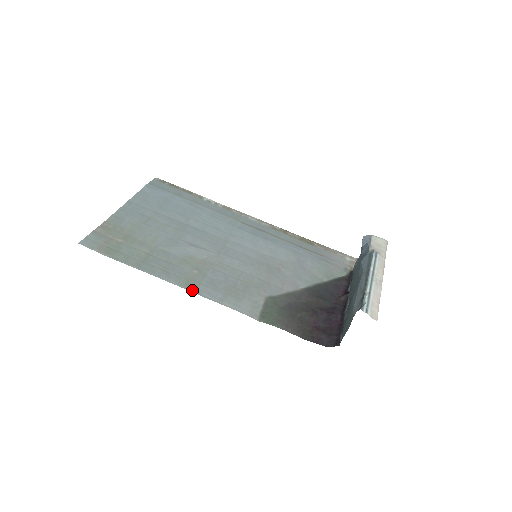
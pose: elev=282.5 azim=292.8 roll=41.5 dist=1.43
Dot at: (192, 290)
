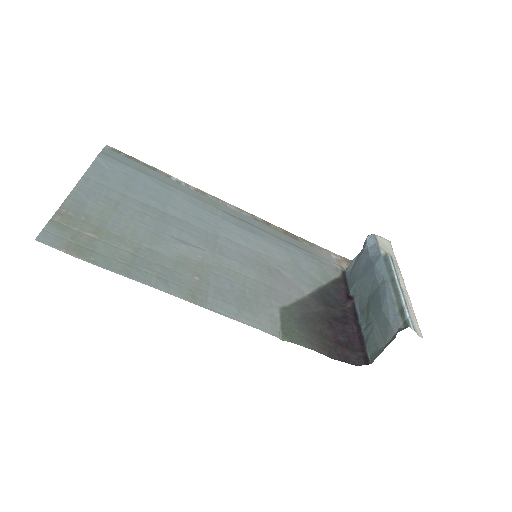
Dot at: (201, 304)
